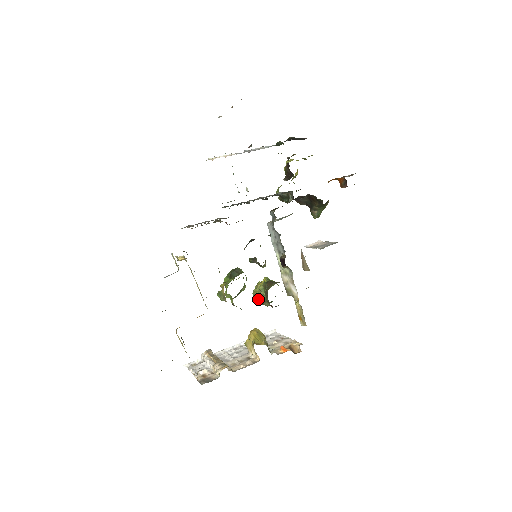
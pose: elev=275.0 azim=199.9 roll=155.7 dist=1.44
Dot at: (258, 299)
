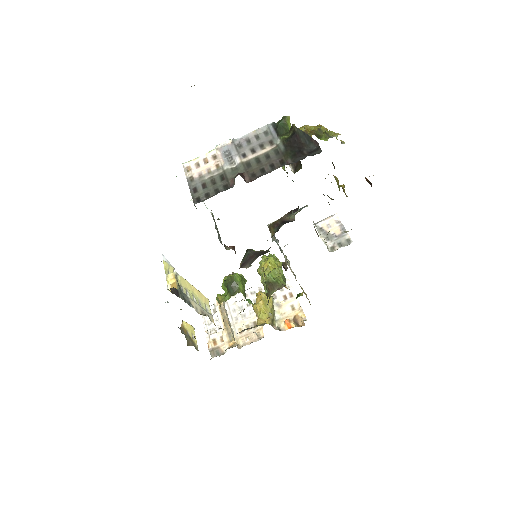
Dot at: occluded
